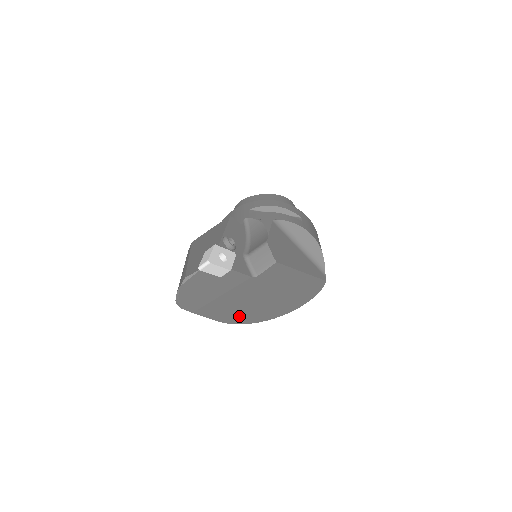
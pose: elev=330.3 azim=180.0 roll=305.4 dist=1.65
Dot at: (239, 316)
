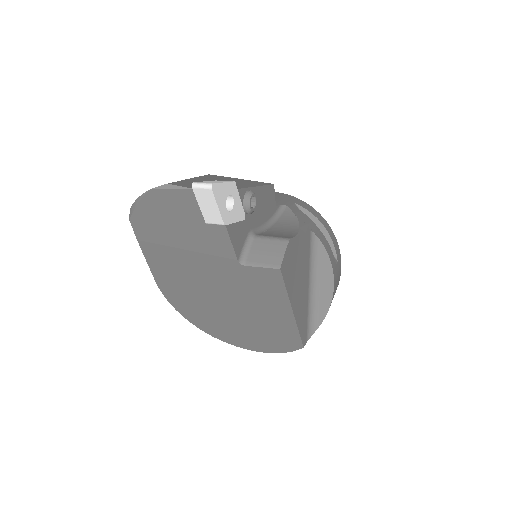
Dot at: (181, 296)
